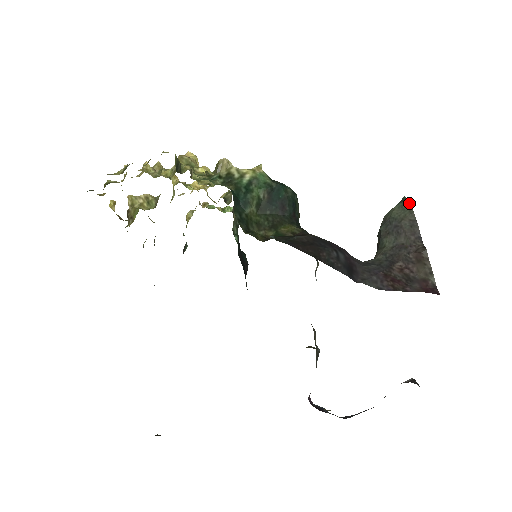
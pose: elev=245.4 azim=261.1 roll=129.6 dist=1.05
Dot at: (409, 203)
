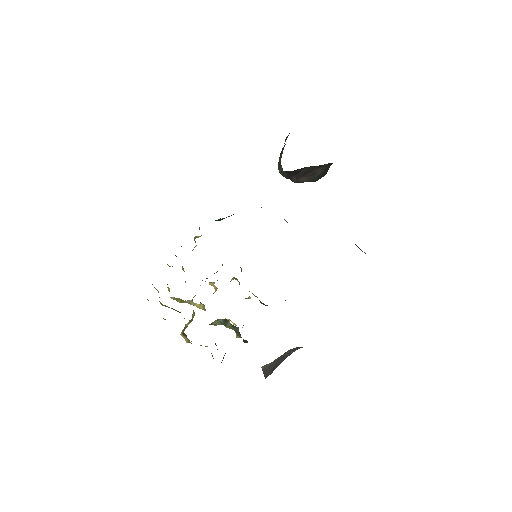
Dot at: occluded
